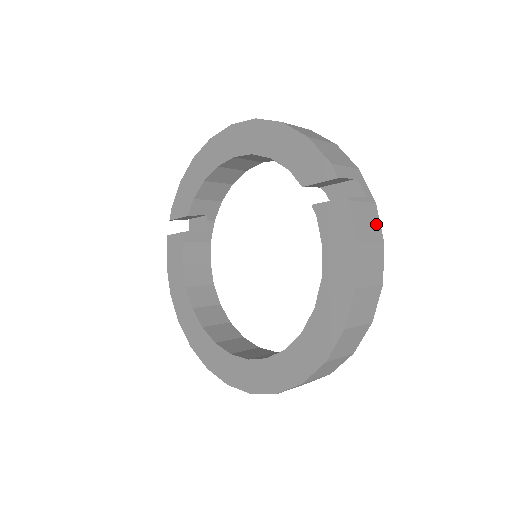
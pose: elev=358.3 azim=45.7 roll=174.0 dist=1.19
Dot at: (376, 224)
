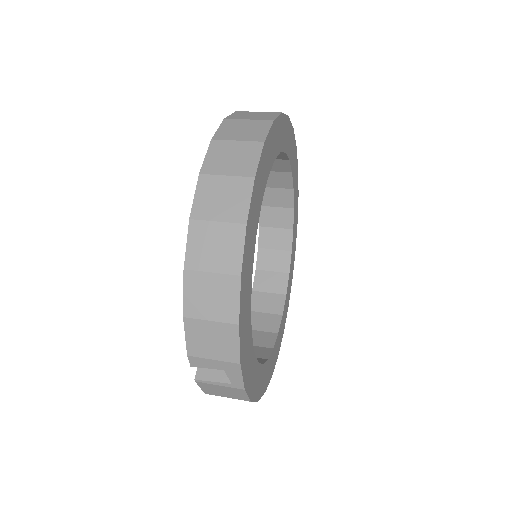
Dot at: (240, 395)
